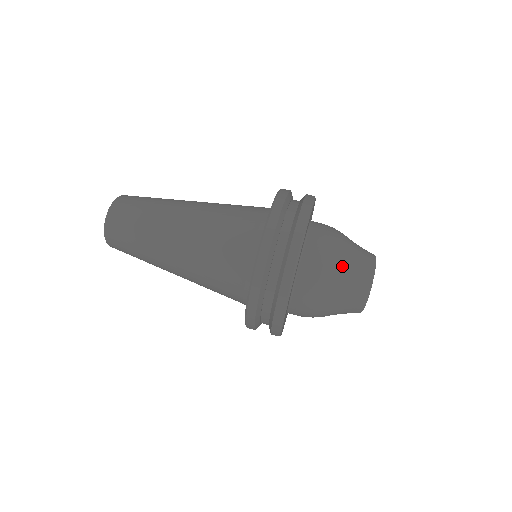
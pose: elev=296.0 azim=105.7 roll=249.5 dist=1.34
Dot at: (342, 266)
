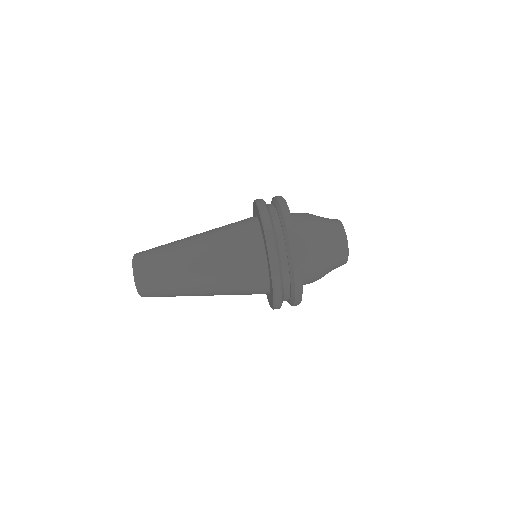
Dot at: (316, 217)
